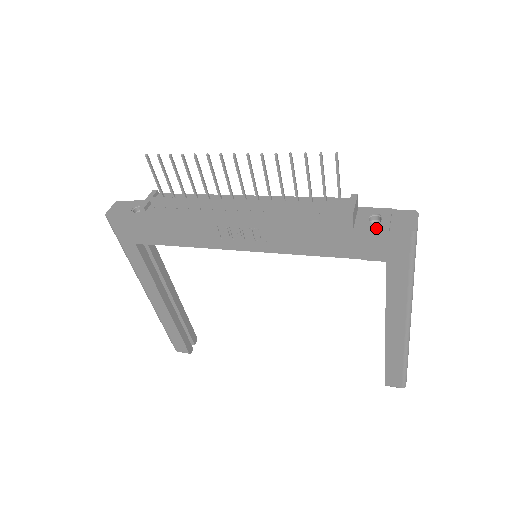
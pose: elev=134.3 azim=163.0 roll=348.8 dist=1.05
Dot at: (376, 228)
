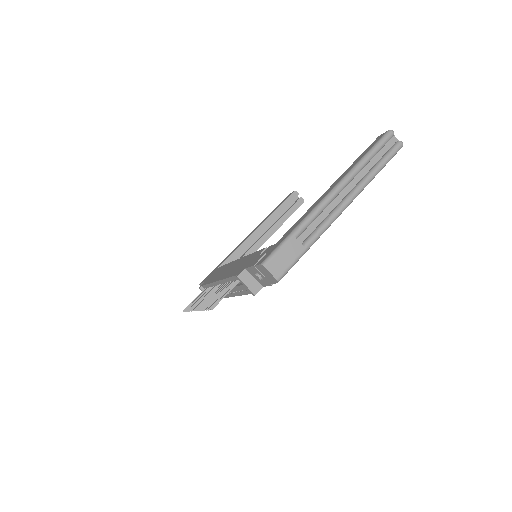
Dot at: (267, 285)
